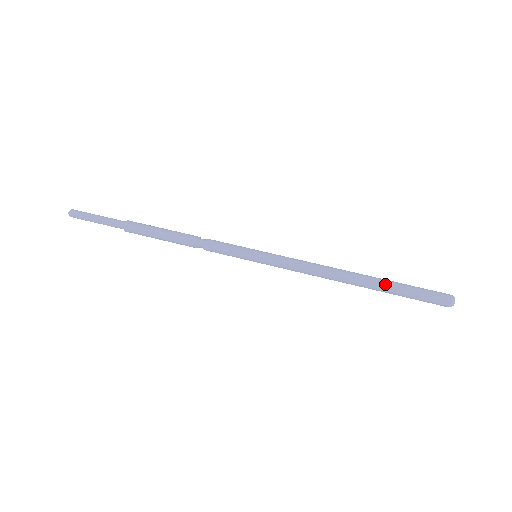
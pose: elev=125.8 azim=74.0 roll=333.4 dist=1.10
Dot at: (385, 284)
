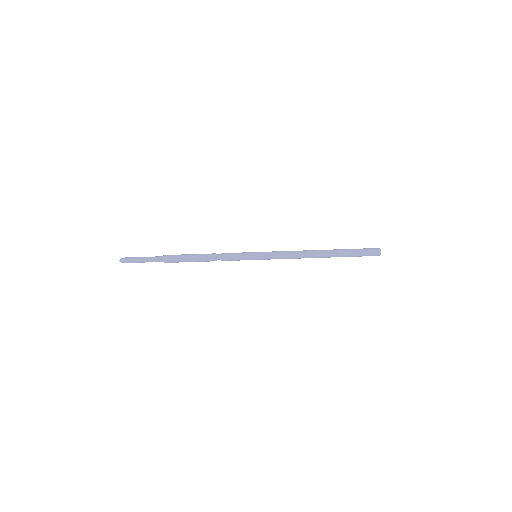
Dot at: (339, 254)
